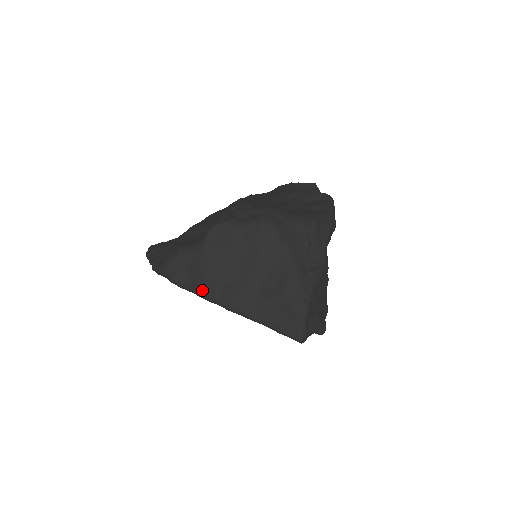
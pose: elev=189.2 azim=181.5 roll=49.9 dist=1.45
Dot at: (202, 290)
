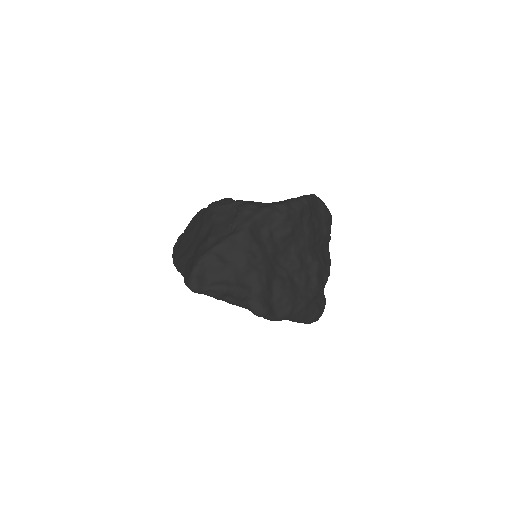
Dot at: (174, 258)
